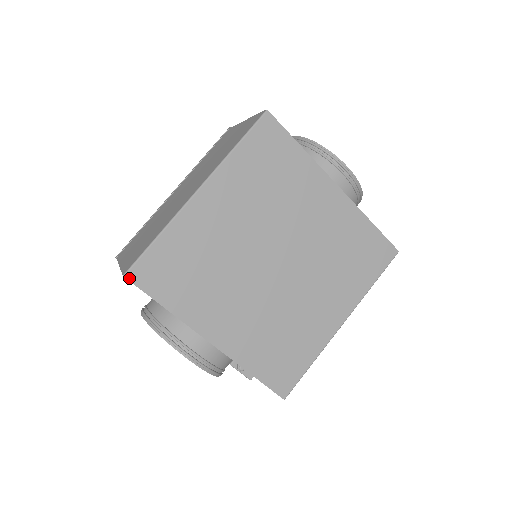
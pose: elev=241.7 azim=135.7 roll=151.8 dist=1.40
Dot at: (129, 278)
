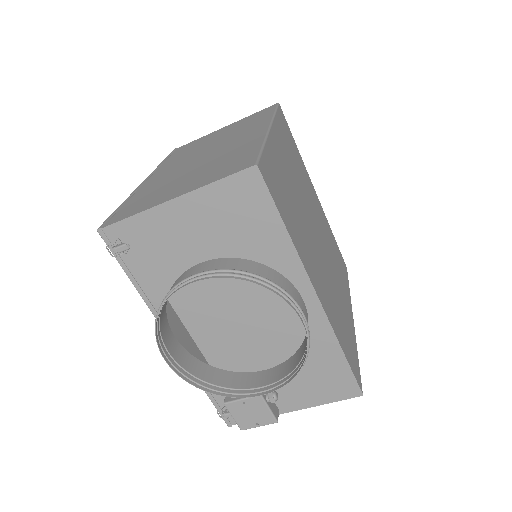
Dot at: (260, 171)
